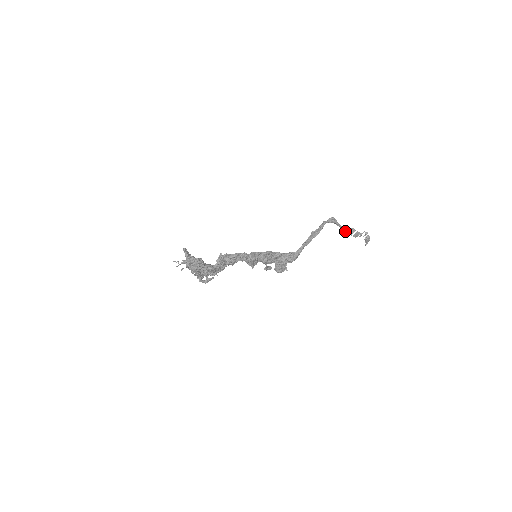
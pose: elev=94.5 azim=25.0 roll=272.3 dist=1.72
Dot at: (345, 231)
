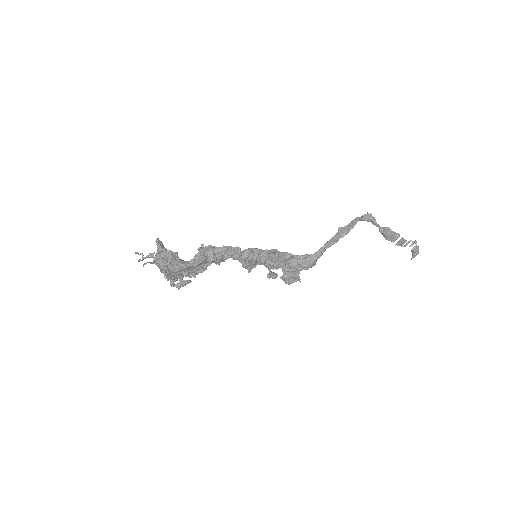
Dot at: (386, 235)
